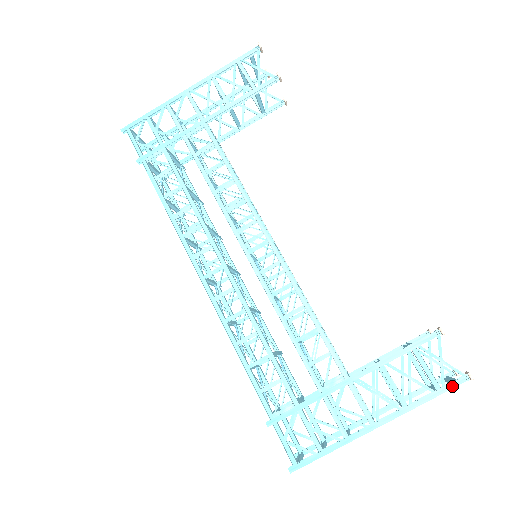
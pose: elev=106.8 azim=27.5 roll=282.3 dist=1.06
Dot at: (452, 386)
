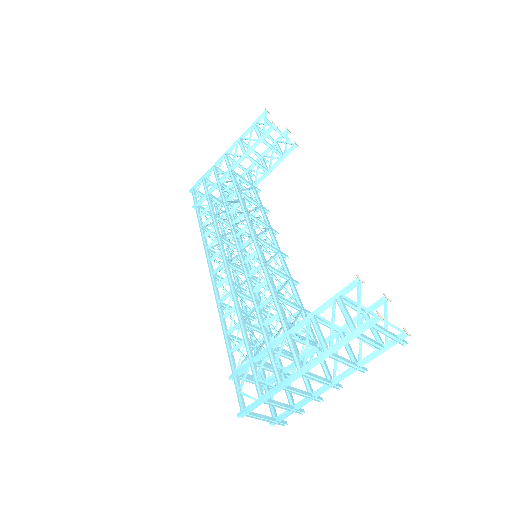
Dot at: (364, 326)
